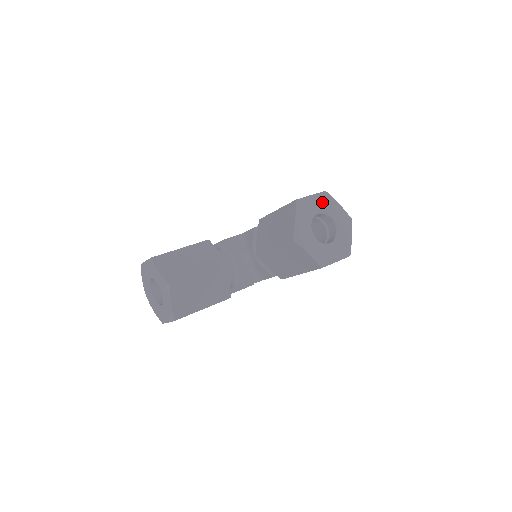
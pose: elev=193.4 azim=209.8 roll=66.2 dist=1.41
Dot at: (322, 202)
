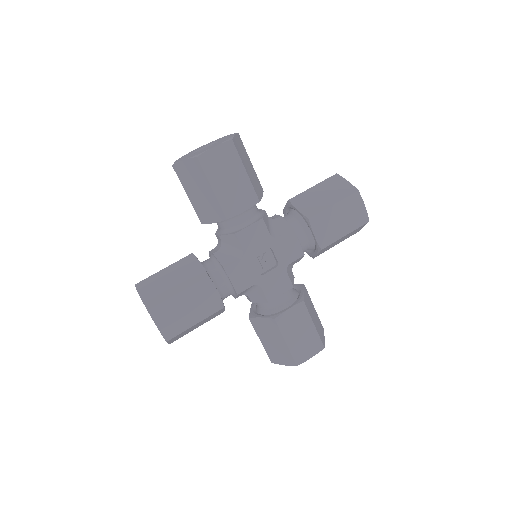
Dot at: occluded
